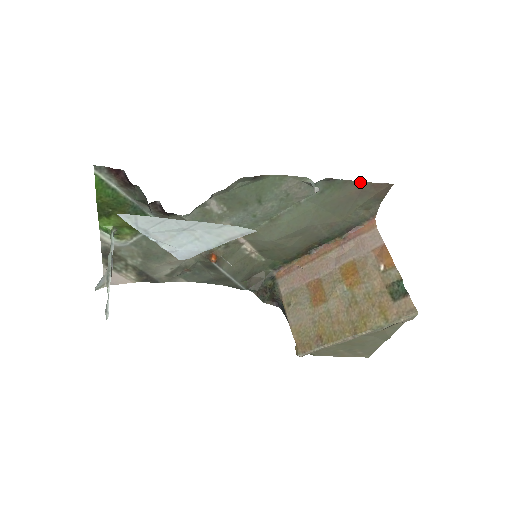
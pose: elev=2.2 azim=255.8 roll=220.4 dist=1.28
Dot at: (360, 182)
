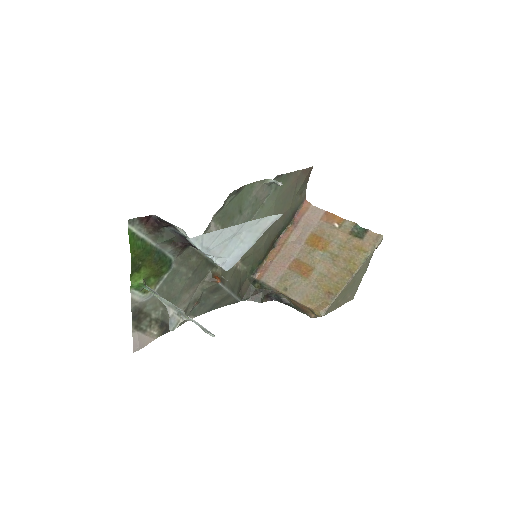
Dot at: (296, 172)
